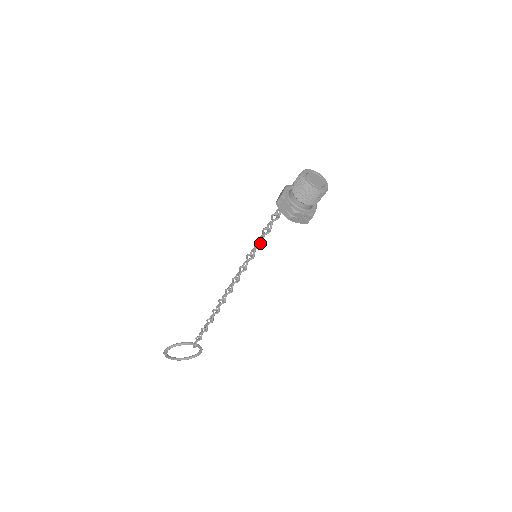
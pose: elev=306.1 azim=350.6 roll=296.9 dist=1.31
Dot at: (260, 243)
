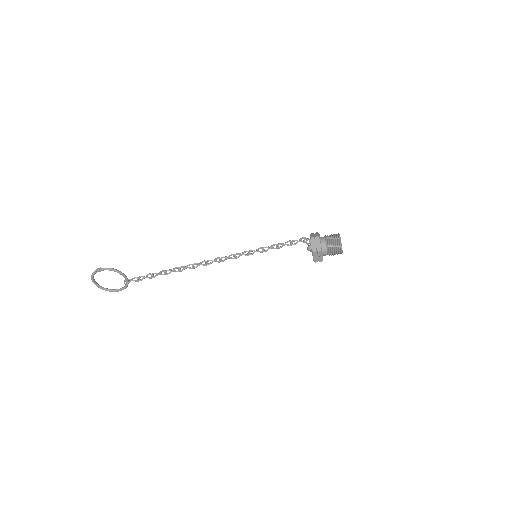
Dot at: (265, 250)
